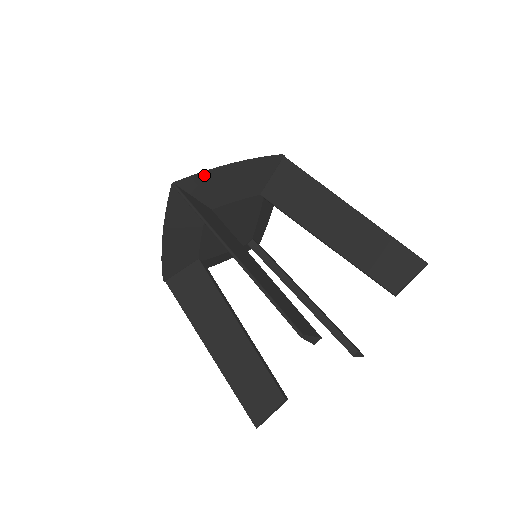
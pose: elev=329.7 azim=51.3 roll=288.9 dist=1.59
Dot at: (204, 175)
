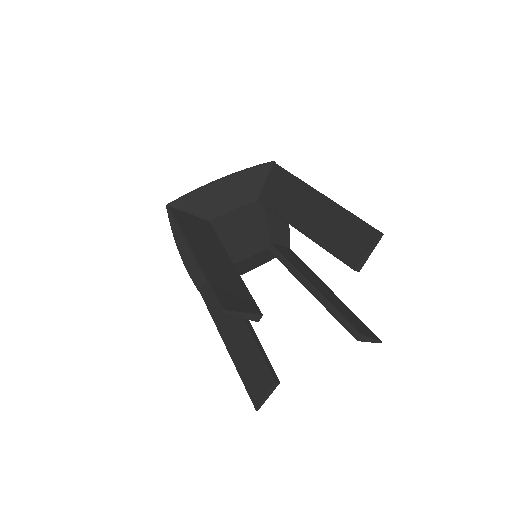
Dot at: (193, 193)
